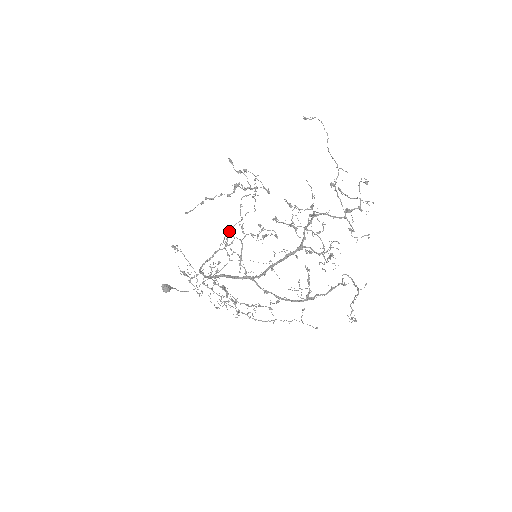
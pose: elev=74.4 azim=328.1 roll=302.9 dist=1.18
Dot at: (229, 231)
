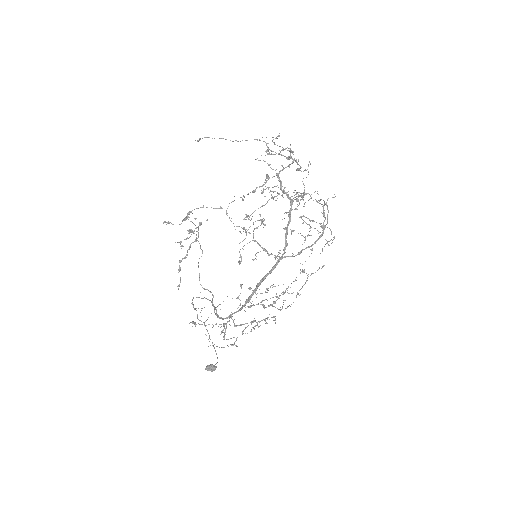
Dot at: occluded
